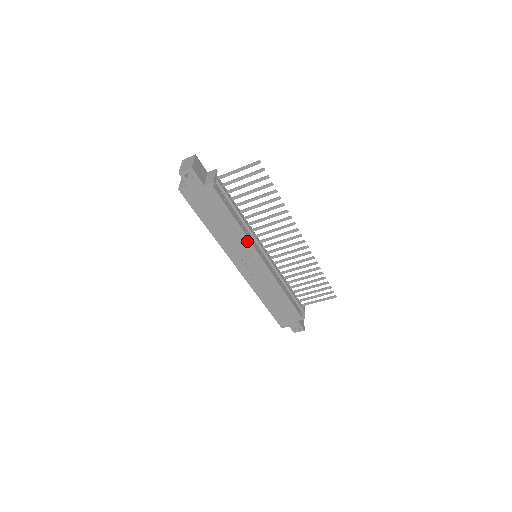
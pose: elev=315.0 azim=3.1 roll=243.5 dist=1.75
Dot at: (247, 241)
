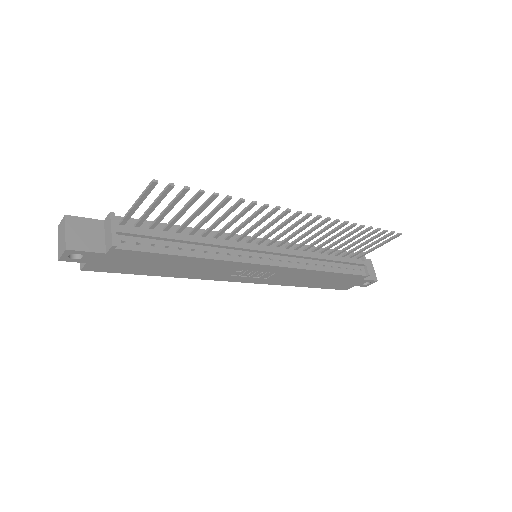
Dot at: (226, 262)
